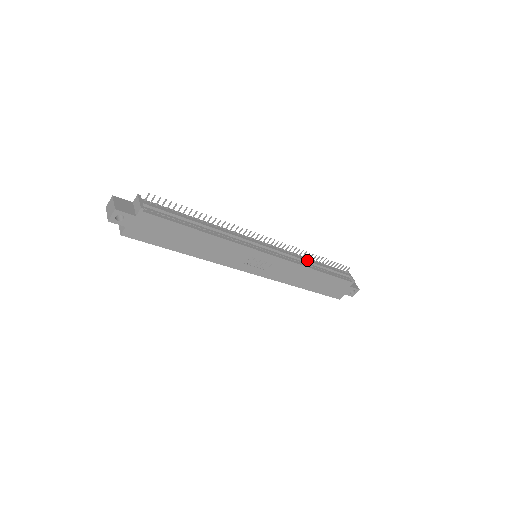
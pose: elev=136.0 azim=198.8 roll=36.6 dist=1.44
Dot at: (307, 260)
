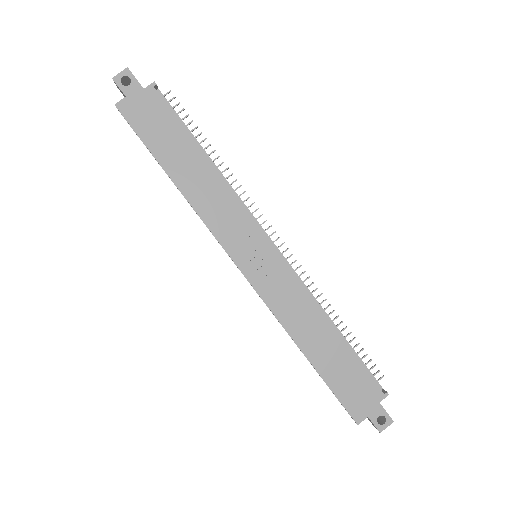
Dot at: (323, 309)
